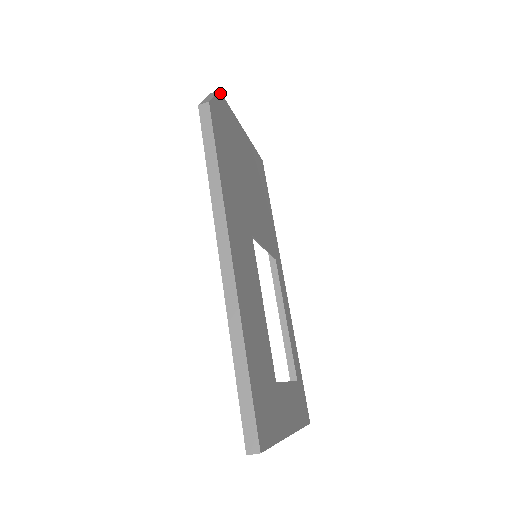
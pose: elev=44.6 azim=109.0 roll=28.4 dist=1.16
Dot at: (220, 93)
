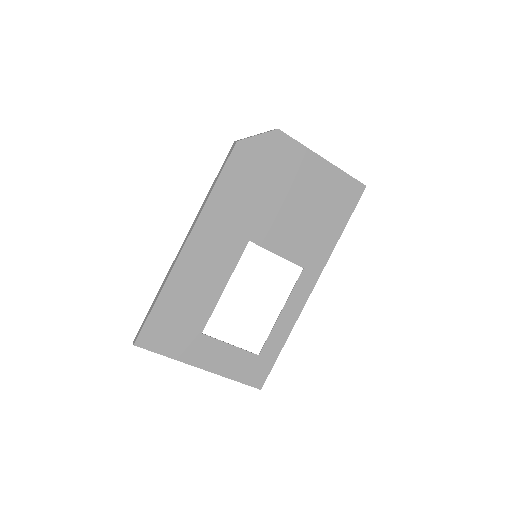
Dot at: (278, 131)
